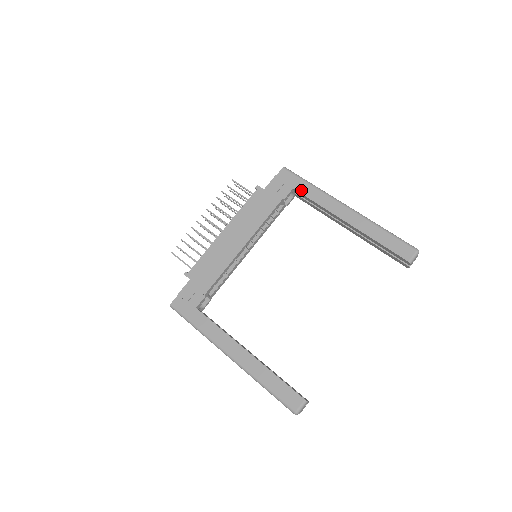
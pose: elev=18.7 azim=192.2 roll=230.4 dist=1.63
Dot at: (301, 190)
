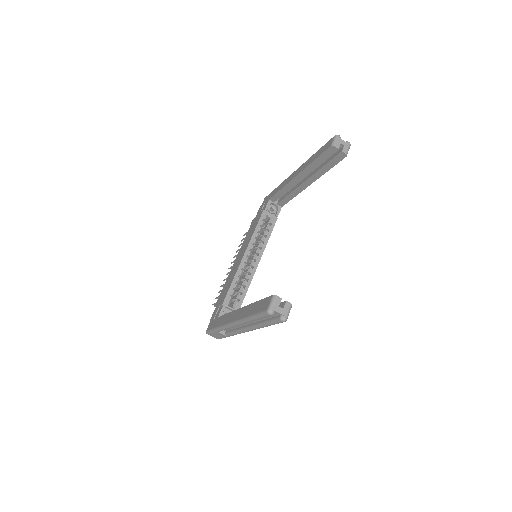
Dot at: (273, 195)
